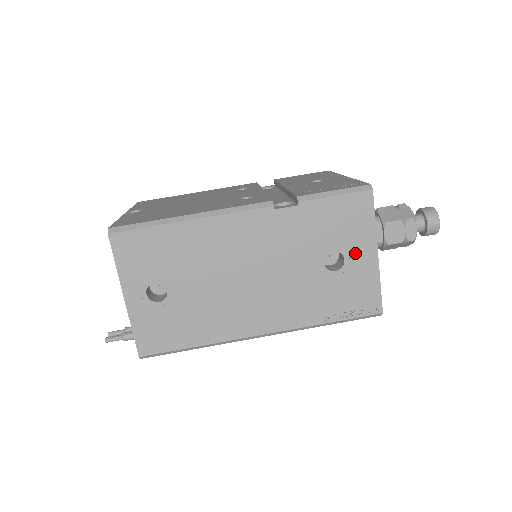
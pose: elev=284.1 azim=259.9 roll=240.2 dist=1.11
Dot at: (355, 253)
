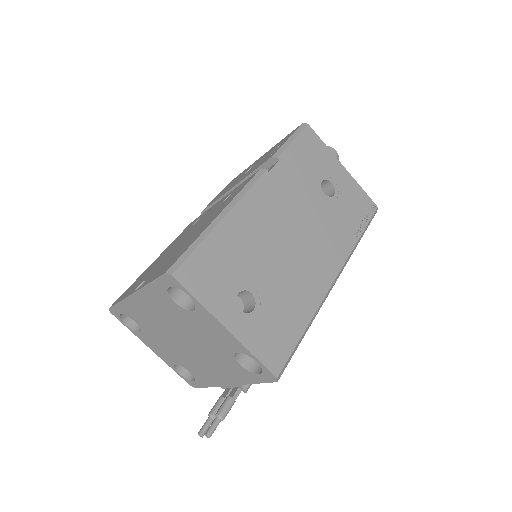
Dot at: (333, 174)
